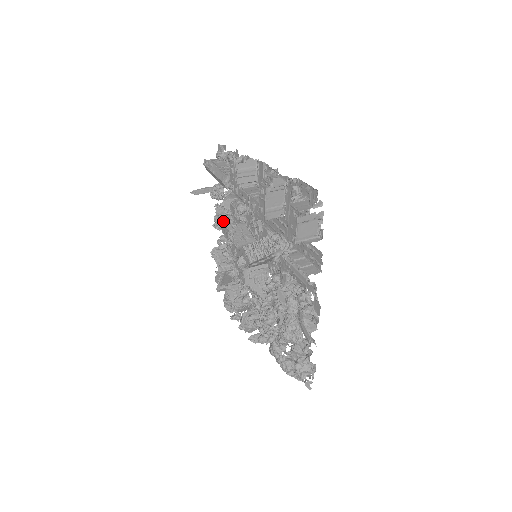
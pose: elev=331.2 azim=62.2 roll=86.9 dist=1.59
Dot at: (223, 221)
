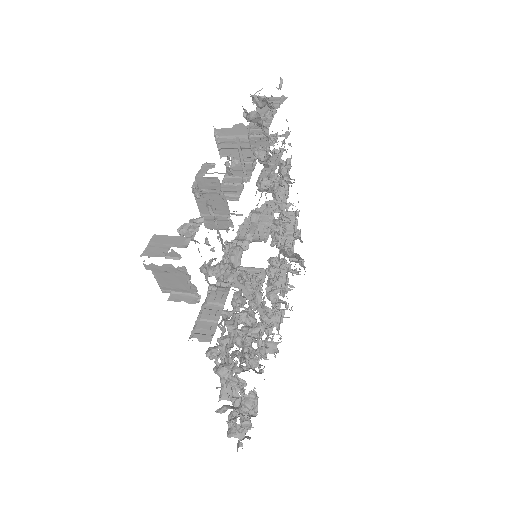
Dot at: occluded
